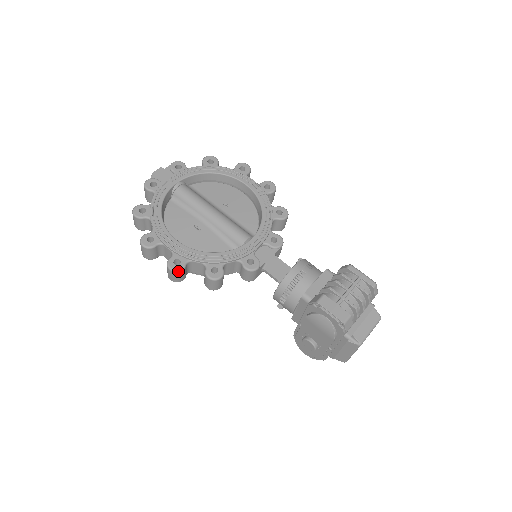
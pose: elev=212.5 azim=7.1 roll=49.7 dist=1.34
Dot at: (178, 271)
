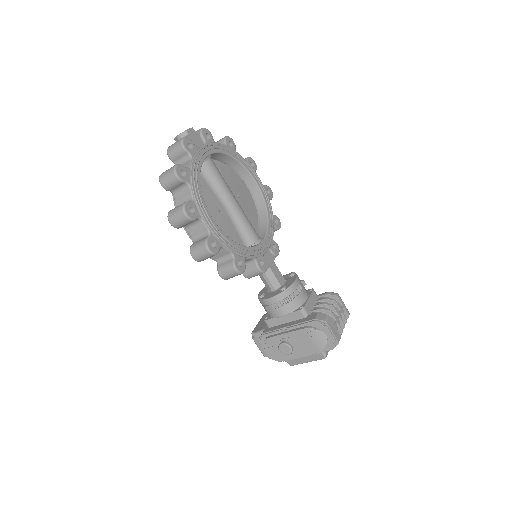
Dot at: (214, 254)
